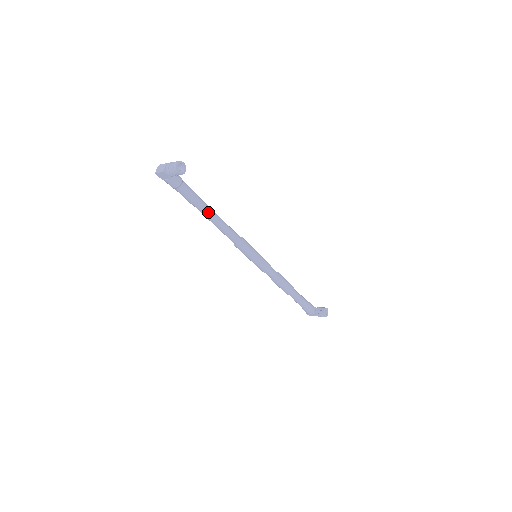
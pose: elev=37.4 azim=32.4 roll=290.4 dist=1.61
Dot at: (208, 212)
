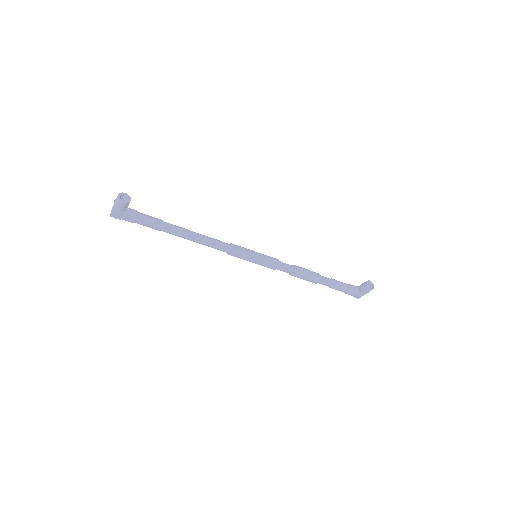
Dot at: (179, 231)
